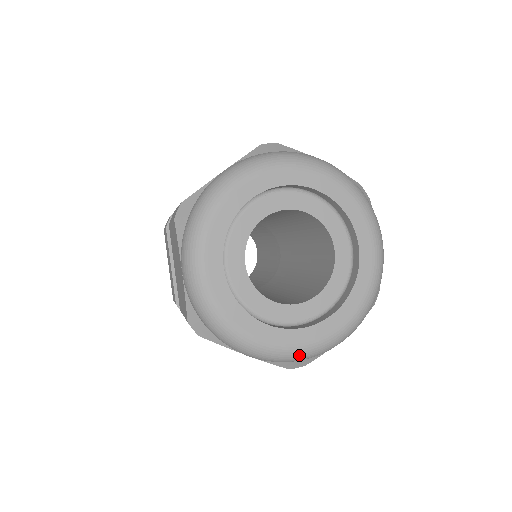
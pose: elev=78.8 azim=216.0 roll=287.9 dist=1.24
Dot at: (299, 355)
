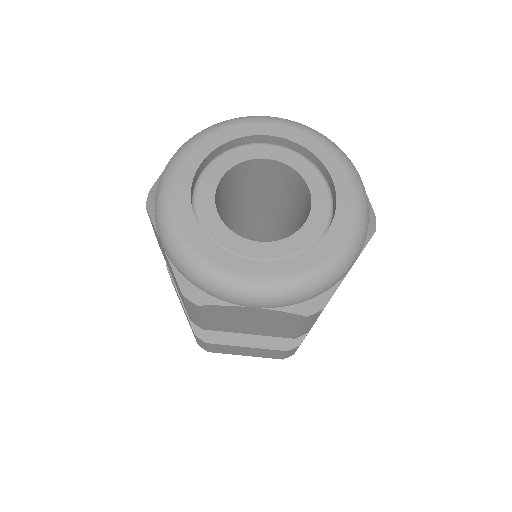
Dot at: (304, 285)
